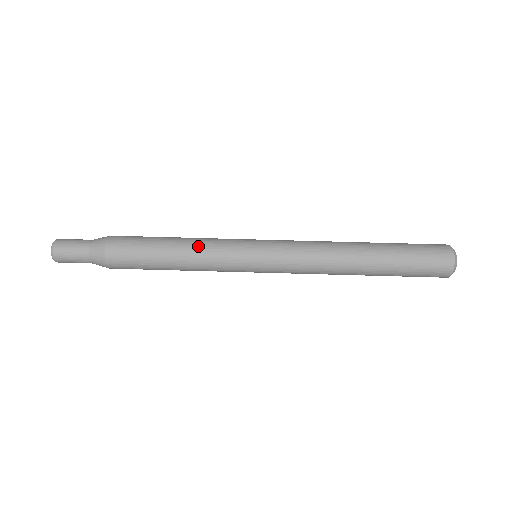
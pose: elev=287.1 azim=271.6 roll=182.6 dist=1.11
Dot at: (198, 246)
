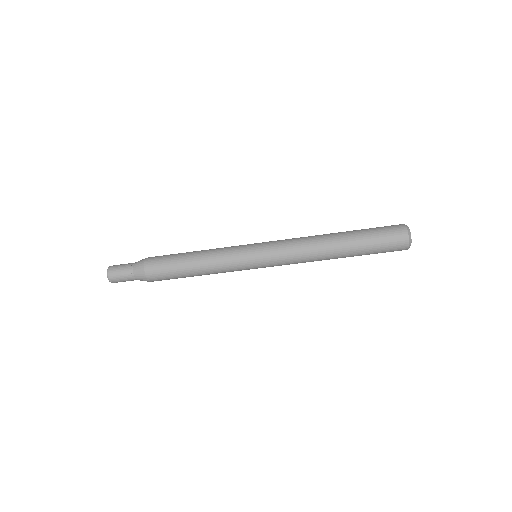
Dot at: (211, 263)
